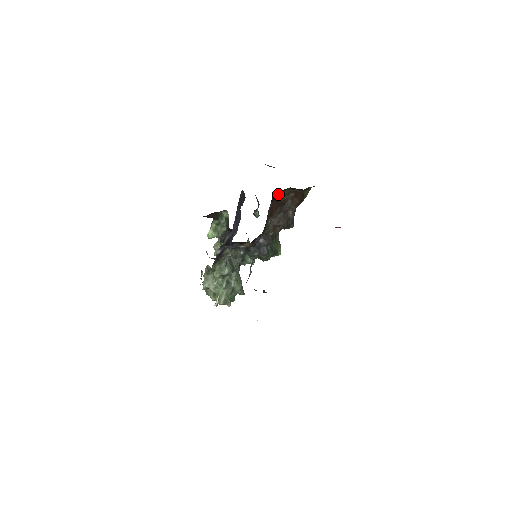
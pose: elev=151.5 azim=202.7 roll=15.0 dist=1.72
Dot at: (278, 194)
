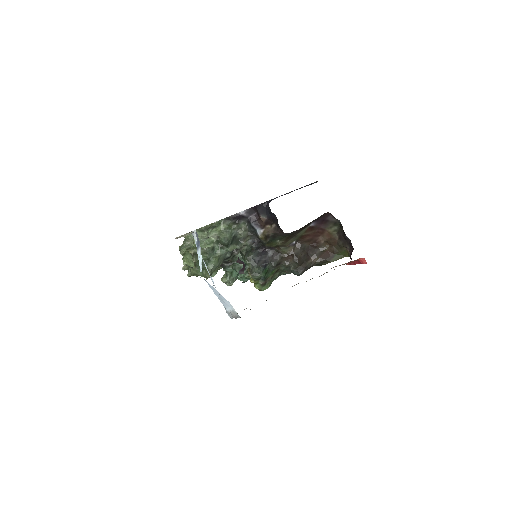
Dot at: (328, 221)
